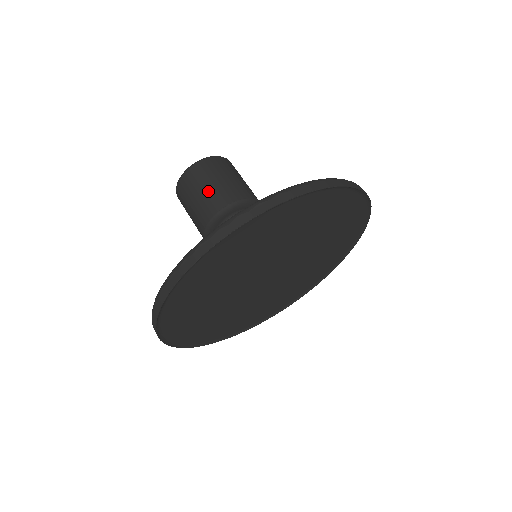
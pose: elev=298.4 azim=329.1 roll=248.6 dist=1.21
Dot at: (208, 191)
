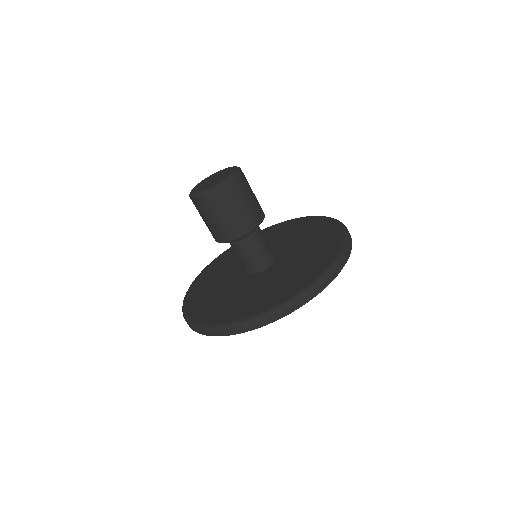
Dot at: (210, 225)
